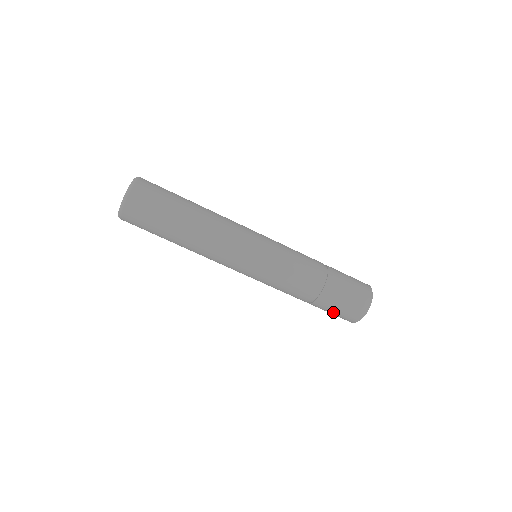
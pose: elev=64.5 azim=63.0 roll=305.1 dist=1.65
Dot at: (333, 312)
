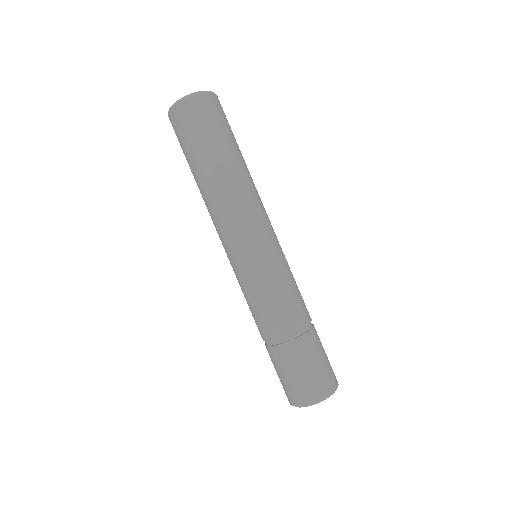
Dot at: (285, 374)
